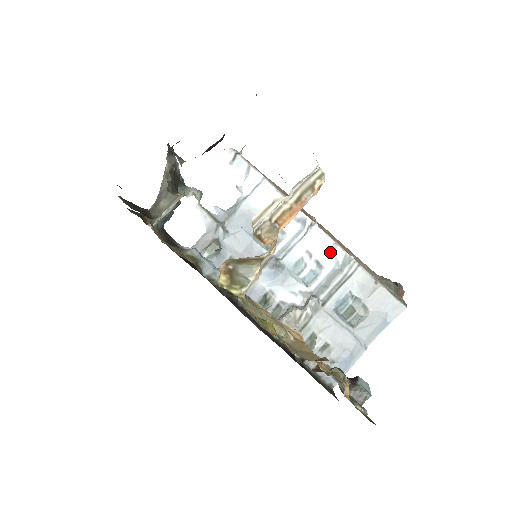
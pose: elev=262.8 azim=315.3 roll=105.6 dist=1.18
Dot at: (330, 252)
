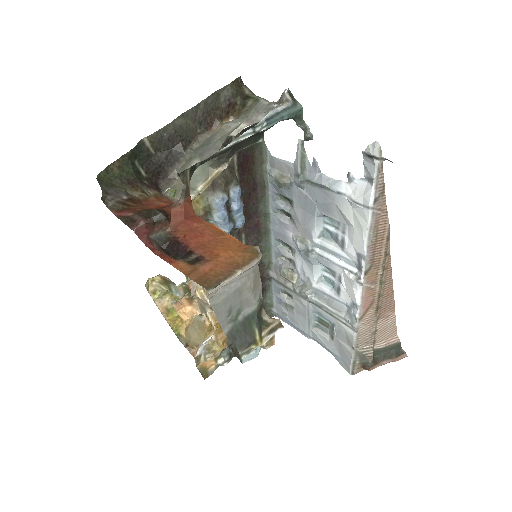
Dot at: (352, 301)
